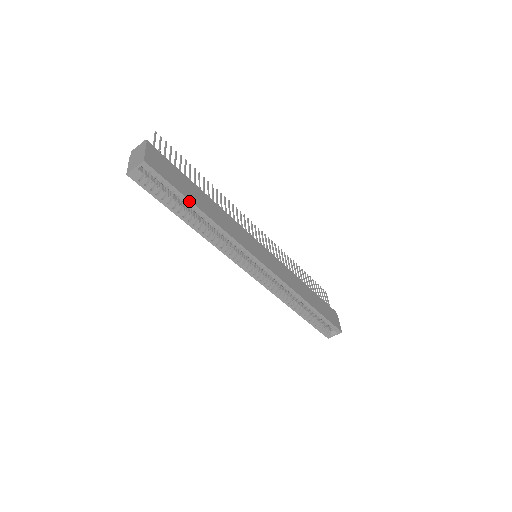
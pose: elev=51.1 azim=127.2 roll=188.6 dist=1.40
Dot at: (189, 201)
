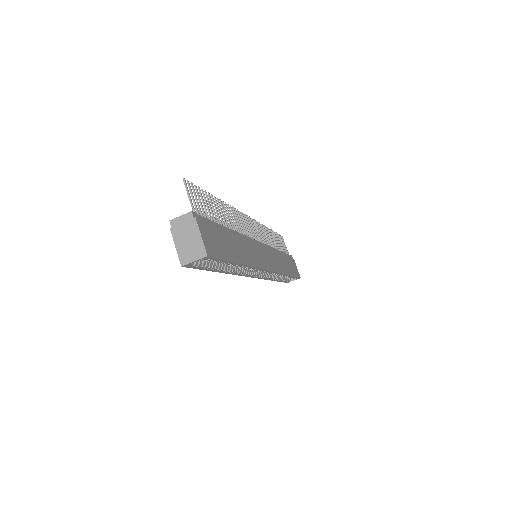
Dot at: (233, 262)
